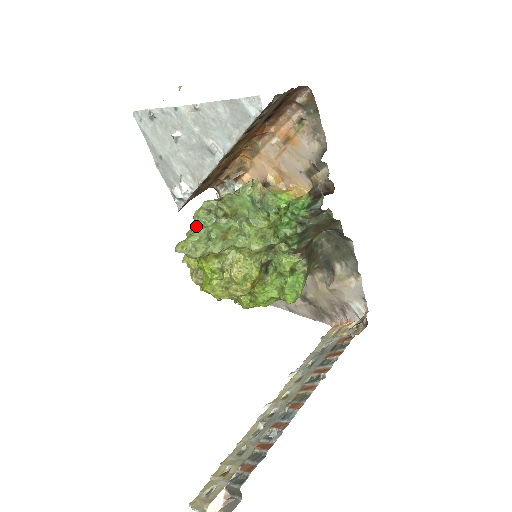
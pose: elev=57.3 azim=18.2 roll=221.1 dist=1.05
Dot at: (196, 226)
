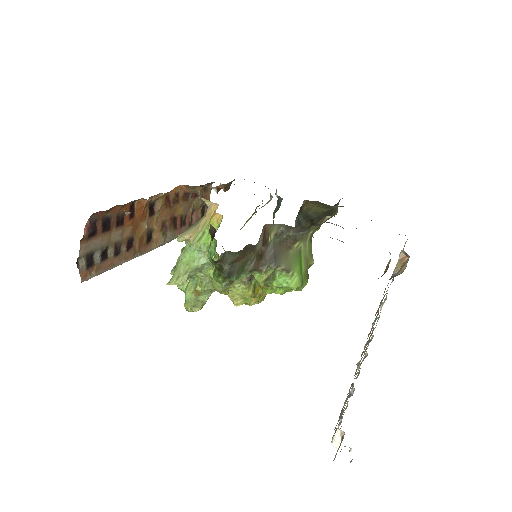
Dot at: (182, 290)
